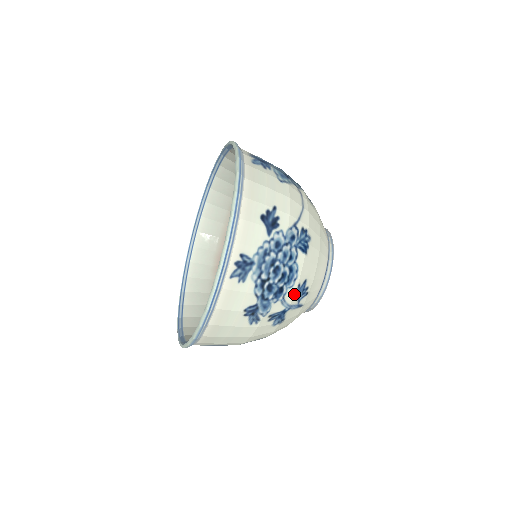
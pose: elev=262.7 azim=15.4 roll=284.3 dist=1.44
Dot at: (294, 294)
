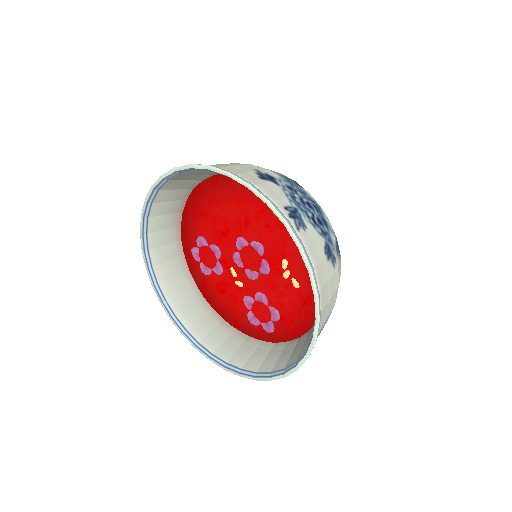
Dot at: (329, 221)
